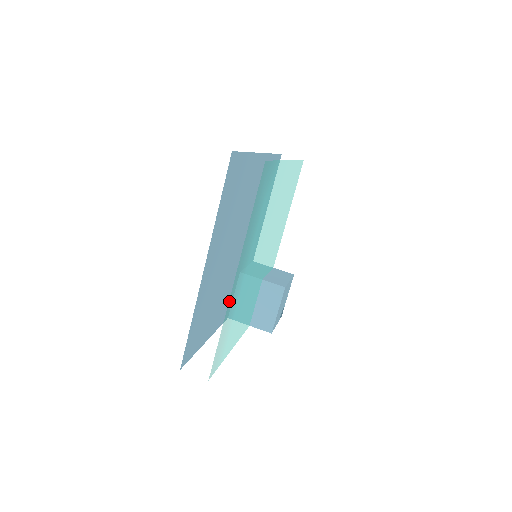
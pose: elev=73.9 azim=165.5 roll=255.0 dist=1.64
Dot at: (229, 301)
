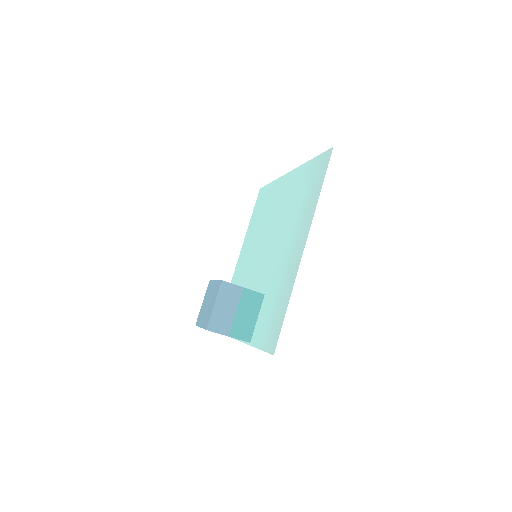
Dot at: (297, 269)
